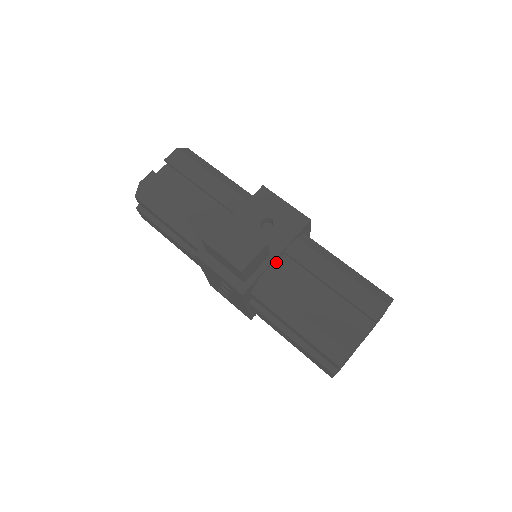
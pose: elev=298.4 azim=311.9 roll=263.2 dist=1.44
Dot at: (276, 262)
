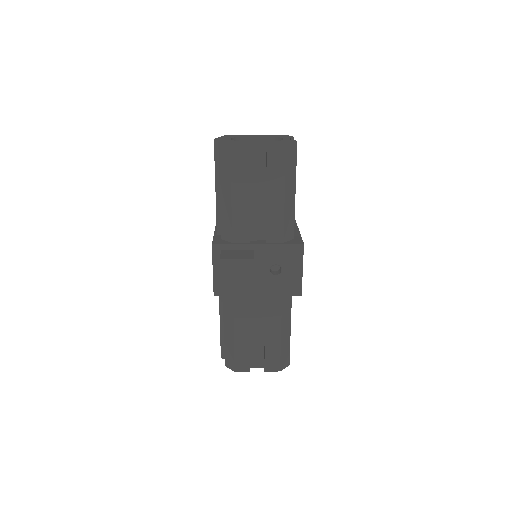
Dot at: occluded
